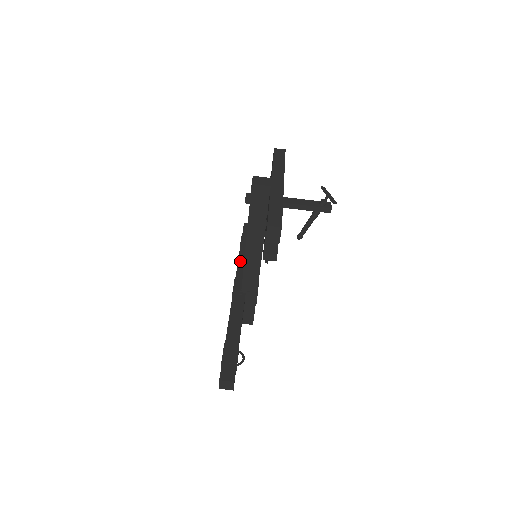
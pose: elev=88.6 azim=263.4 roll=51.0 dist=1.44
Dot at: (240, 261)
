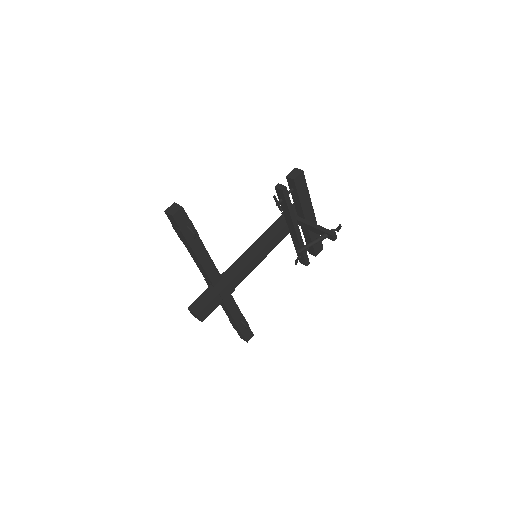
Dot at: occluded
